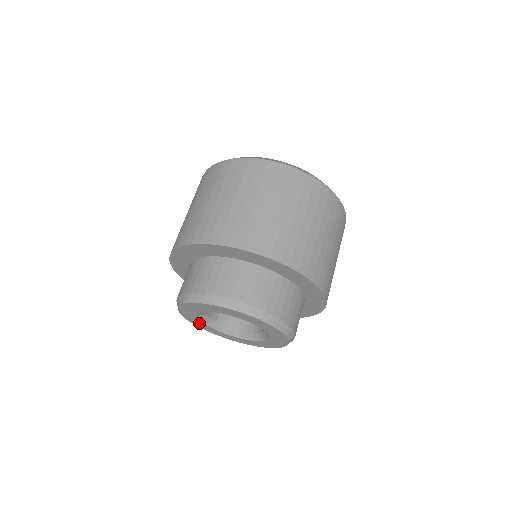
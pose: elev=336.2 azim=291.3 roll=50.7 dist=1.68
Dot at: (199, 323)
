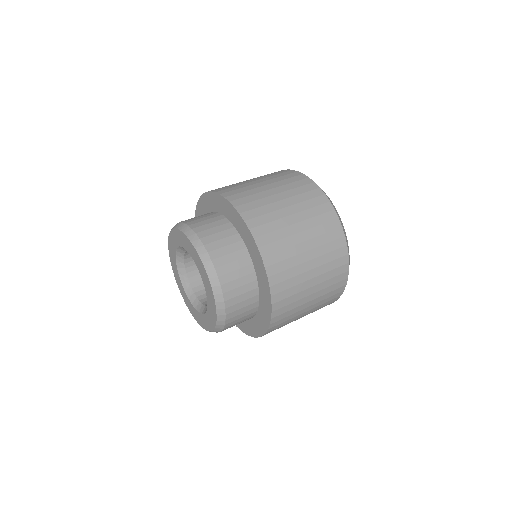
Dot at: (178, 277)
